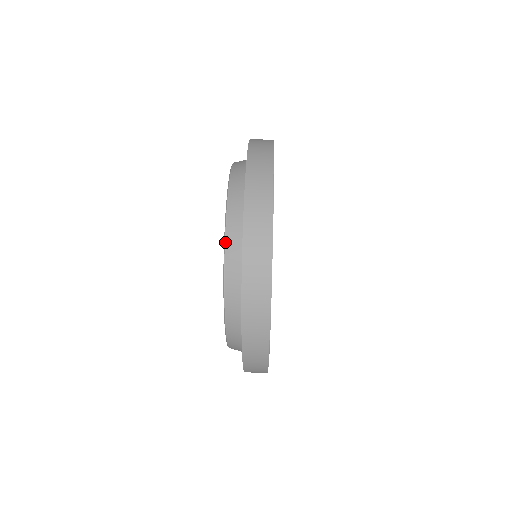
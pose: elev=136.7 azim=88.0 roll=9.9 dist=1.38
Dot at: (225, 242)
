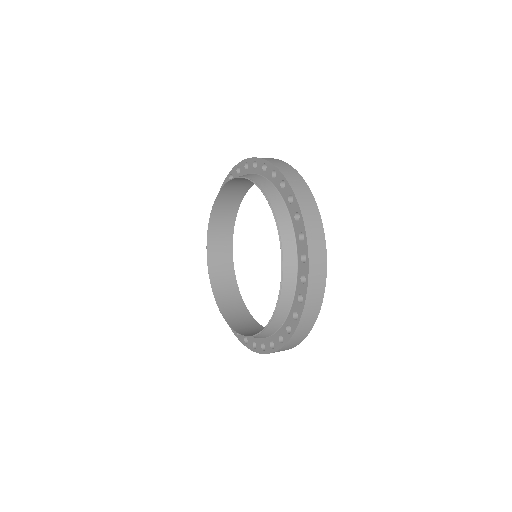
Dot at: (256, 183)
